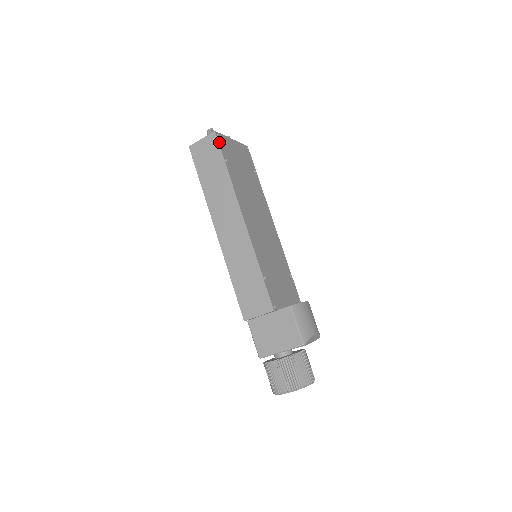
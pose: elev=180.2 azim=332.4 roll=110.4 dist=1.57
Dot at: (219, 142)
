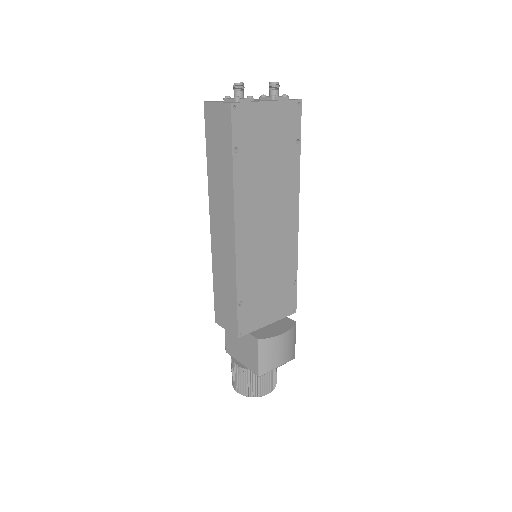
Dot at: (233, 121)
